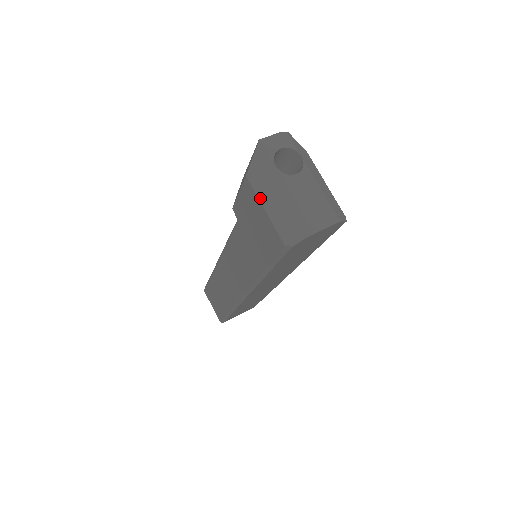
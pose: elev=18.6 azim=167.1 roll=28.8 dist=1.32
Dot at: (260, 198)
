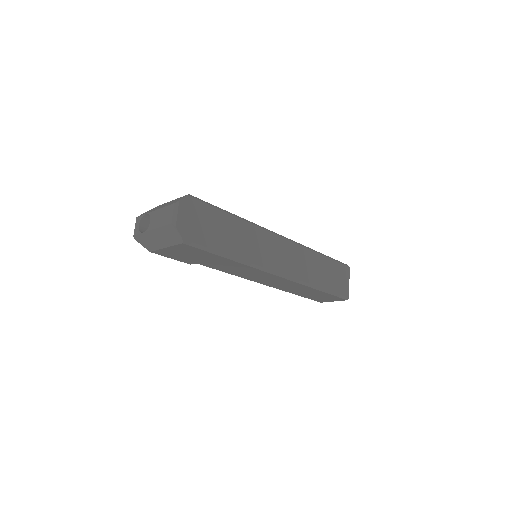
Dot at: (160, 248)
